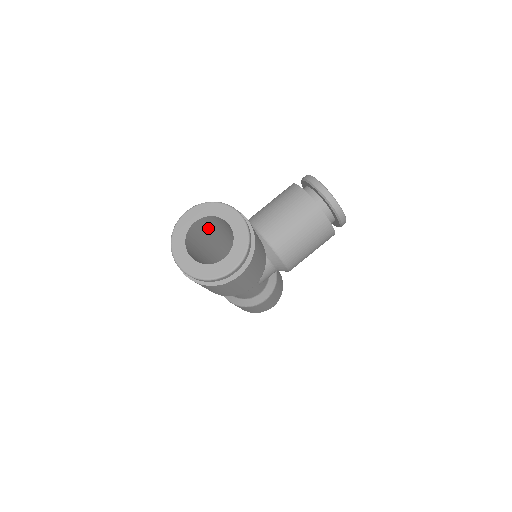
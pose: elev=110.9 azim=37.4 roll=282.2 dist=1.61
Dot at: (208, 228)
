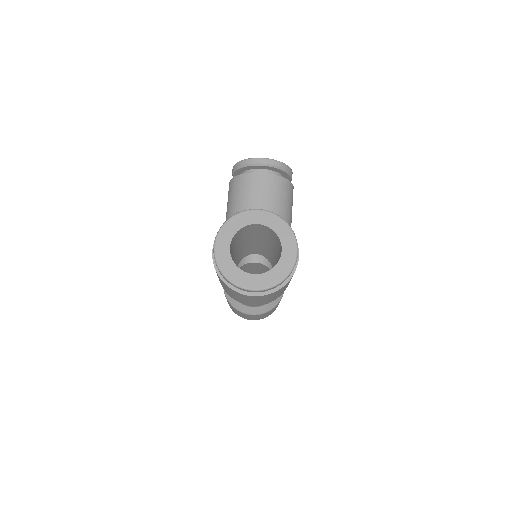
Dot at: (232, 250)
